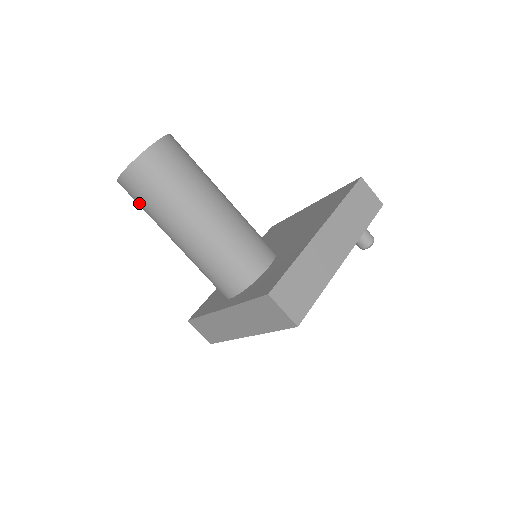
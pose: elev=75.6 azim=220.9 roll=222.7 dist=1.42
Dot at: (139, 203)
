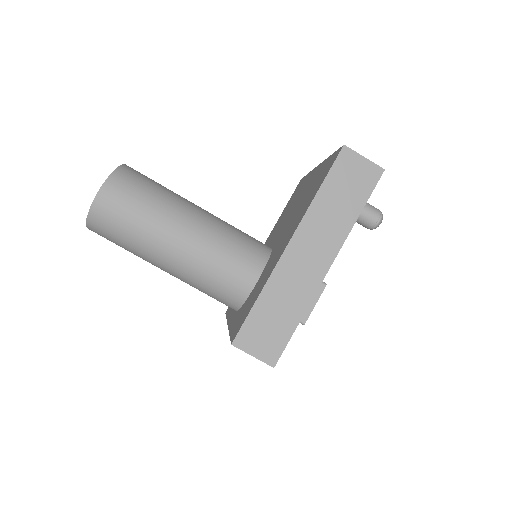
Dot at: occluded
